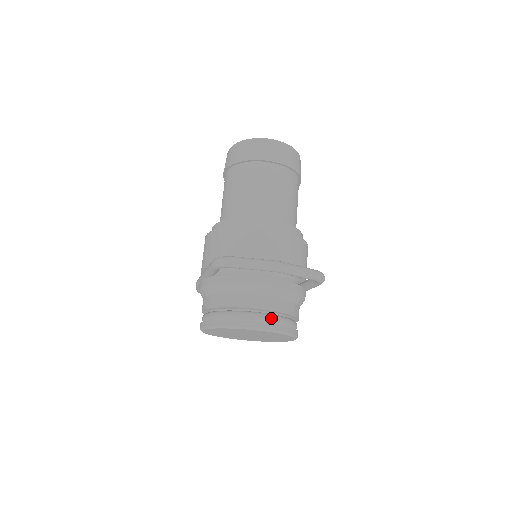
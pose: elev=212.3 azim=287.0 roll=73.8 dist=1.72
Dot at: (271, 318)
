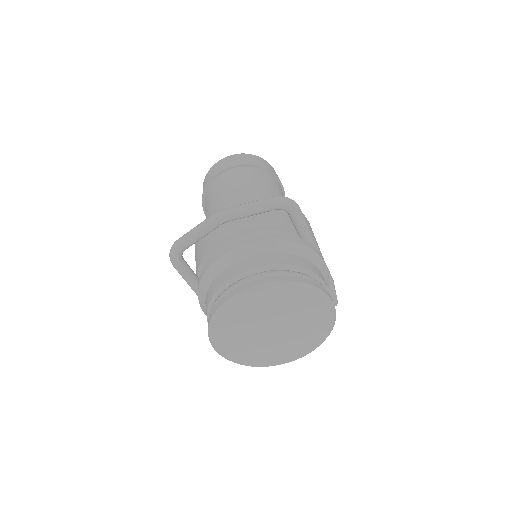
Dot at: (255, 276)
